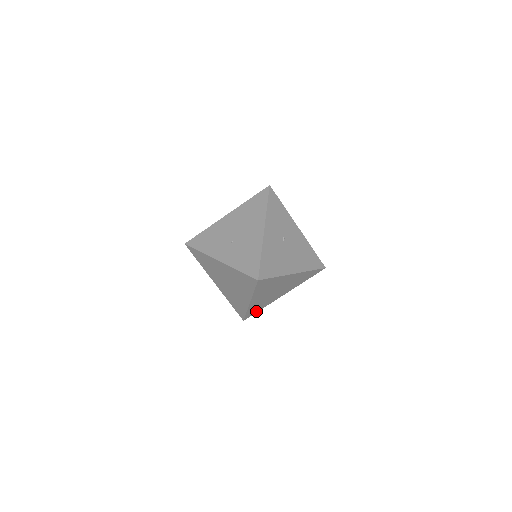
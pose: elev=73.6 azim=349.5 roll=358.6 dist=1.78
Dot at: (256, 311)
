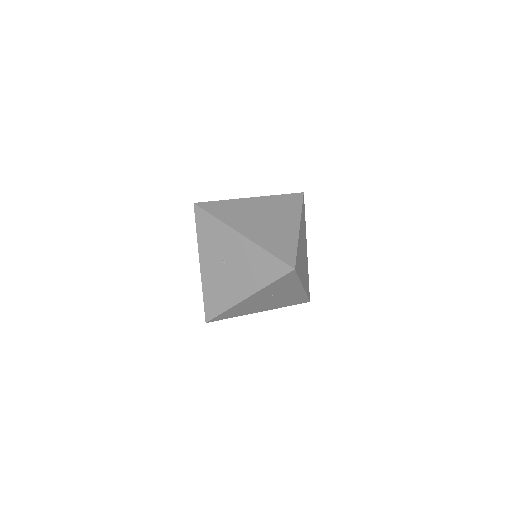
Dot at: (304, 298)
